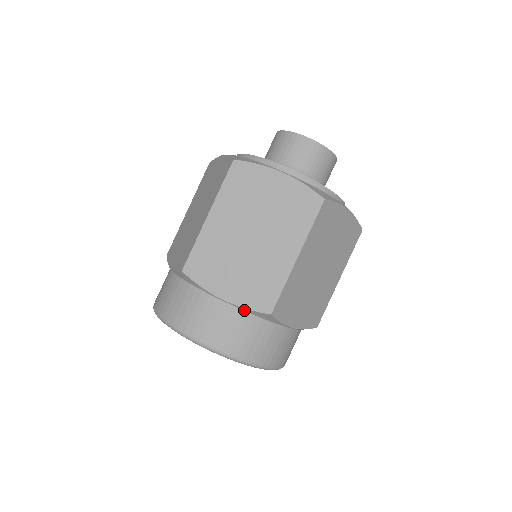
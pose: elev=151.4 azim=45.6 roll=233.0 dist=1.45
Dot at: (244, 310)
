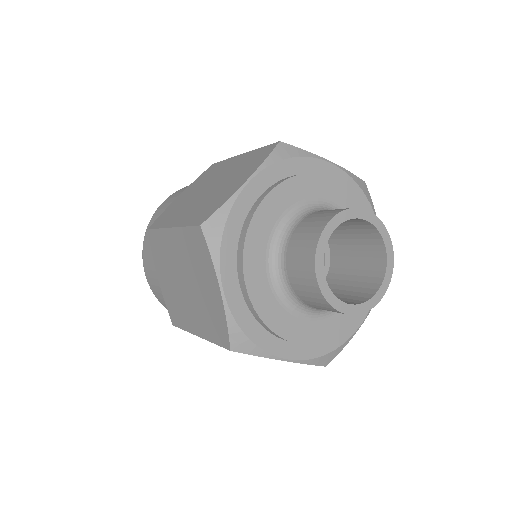
Dot at: occluded
